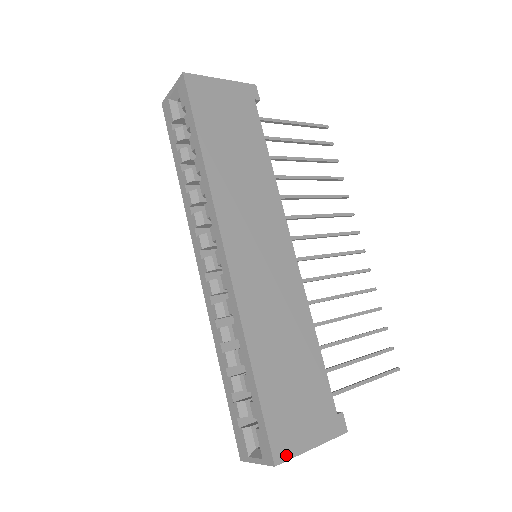
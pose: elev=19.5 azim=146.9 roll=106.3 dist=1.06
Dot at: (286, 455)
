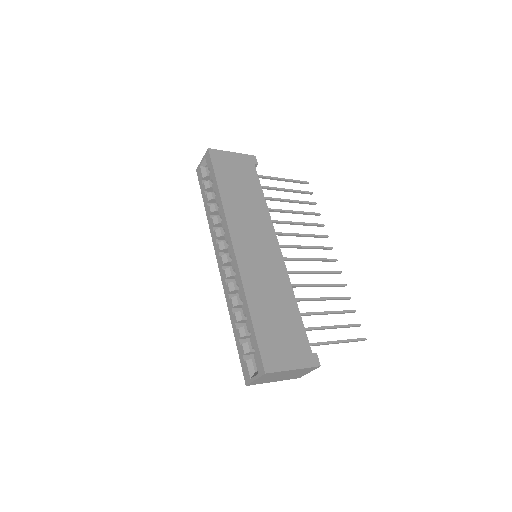
Dot at: (273, 369)
